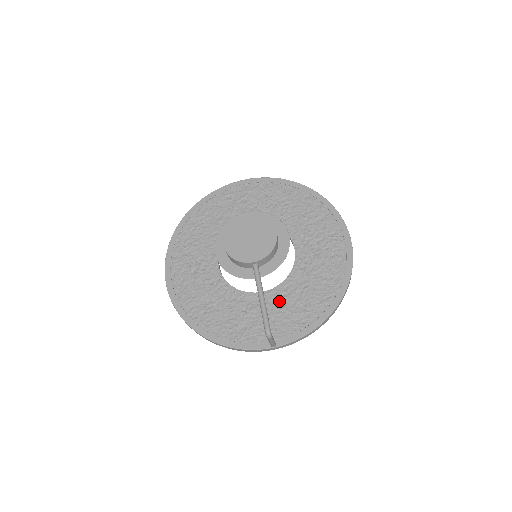
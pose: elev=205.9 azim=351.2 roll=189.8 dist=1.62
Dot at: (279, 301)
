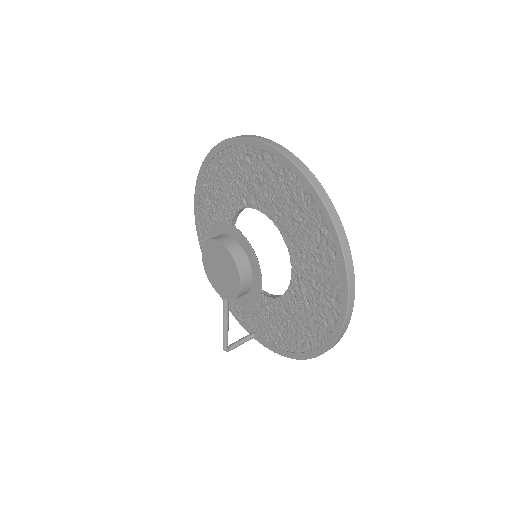
Dot at: (265, 310)
